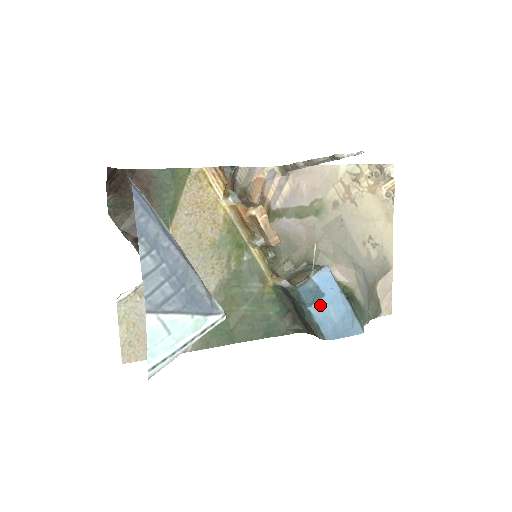
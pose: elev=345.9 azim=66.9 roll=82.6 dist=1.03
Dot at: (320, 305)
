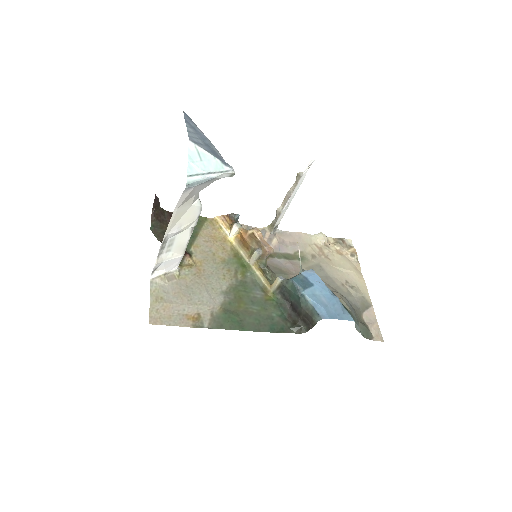
Dot at: (311, 291)
